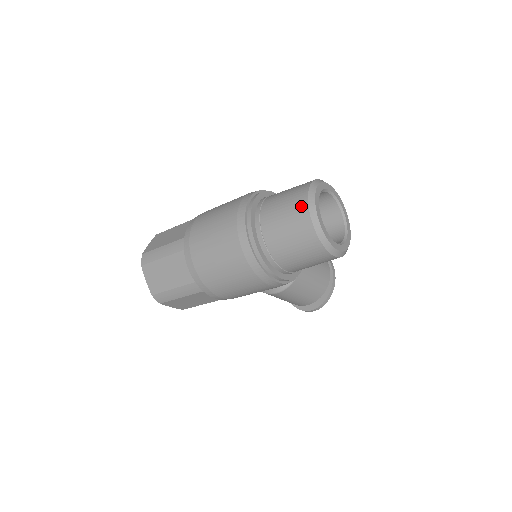
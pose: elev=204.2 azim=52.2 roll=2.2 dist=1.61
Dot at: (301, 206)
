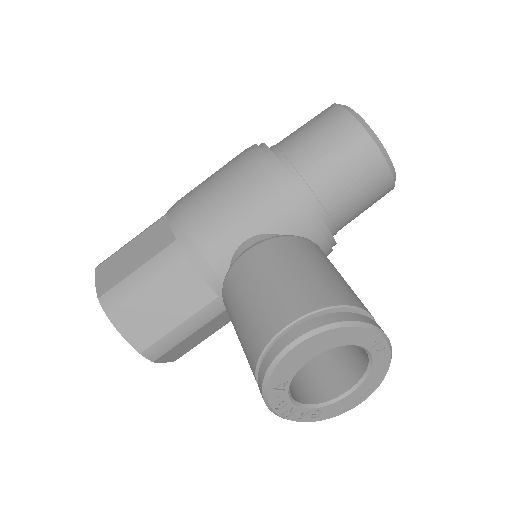
Dot at: occluded
